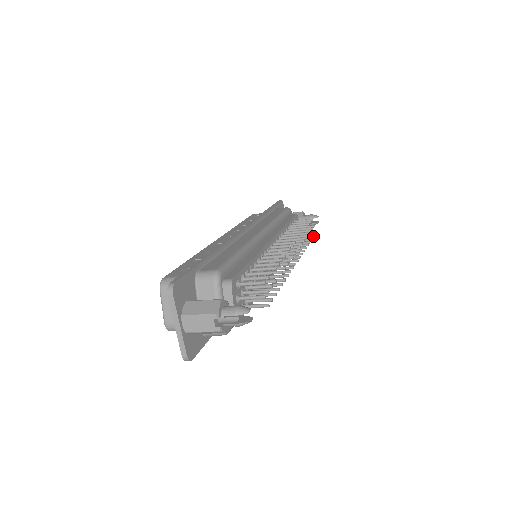
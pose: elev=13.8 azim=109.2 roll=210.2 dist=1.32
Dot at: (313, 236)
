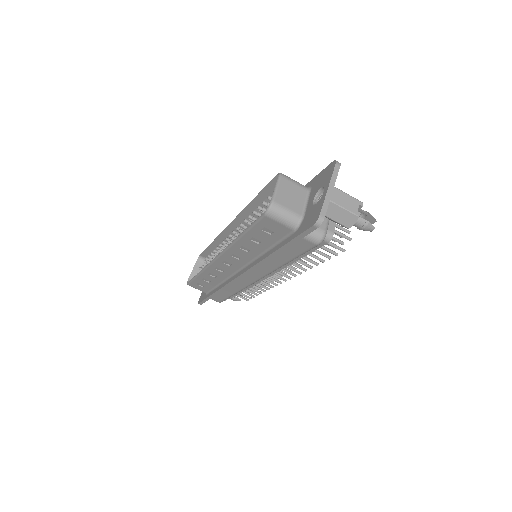
Dot at: (254, 296)
